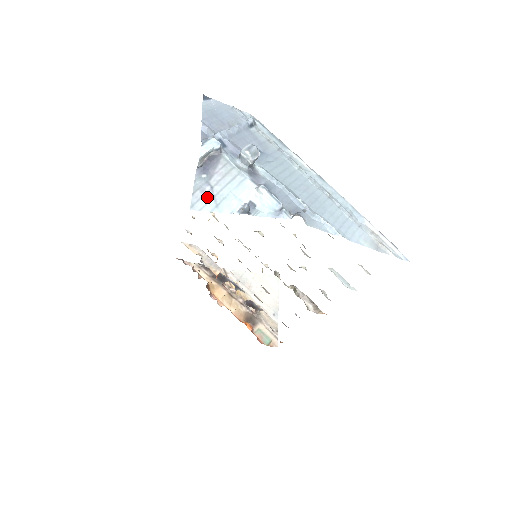
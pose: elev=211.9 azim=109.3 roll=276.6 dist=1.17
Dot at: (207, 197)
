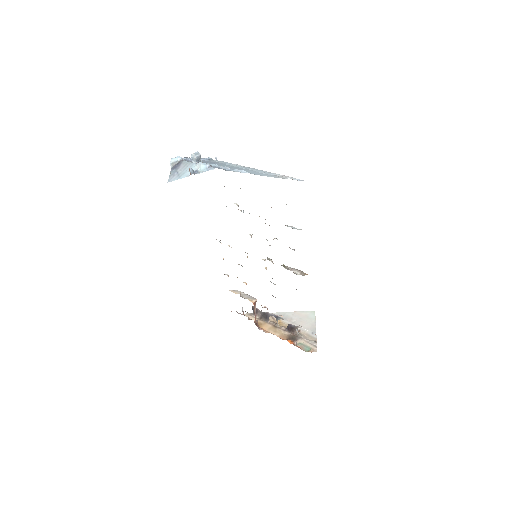
Dot at: (175, 176)
